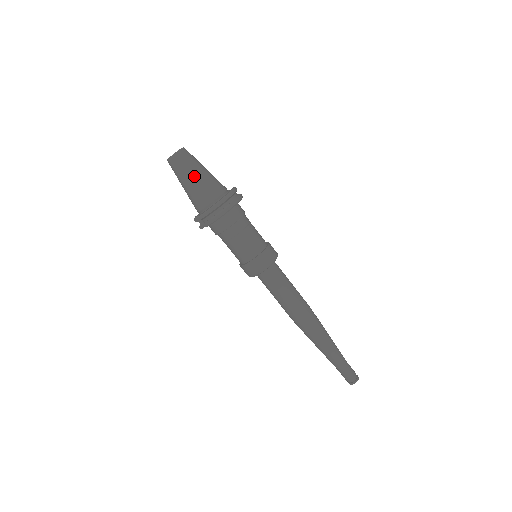
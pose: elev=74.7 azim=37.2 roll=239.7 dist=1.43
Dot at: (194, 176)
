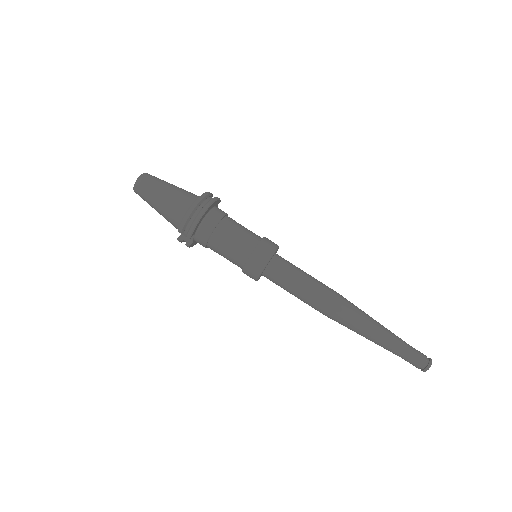
Dot at: (162, 193)
